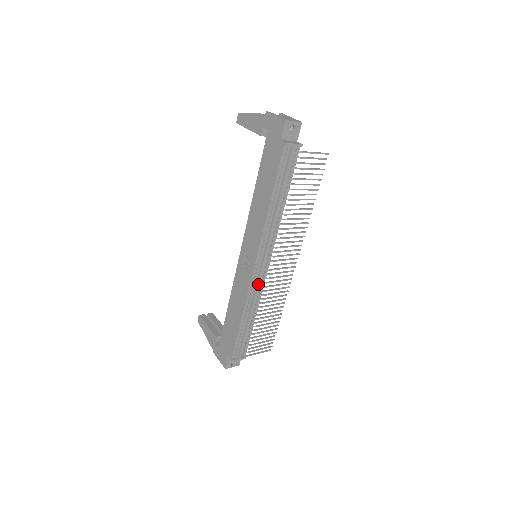
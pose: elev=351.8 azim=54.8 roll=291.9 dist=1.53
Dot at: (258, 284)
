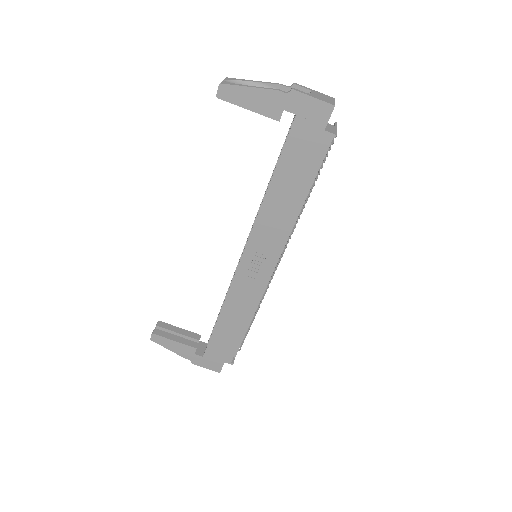
Dot at: occluded
